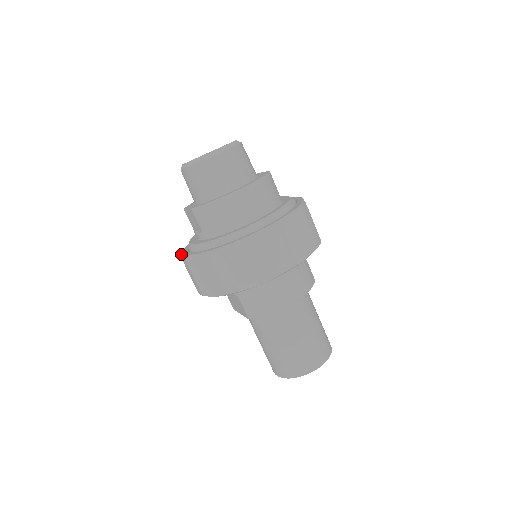
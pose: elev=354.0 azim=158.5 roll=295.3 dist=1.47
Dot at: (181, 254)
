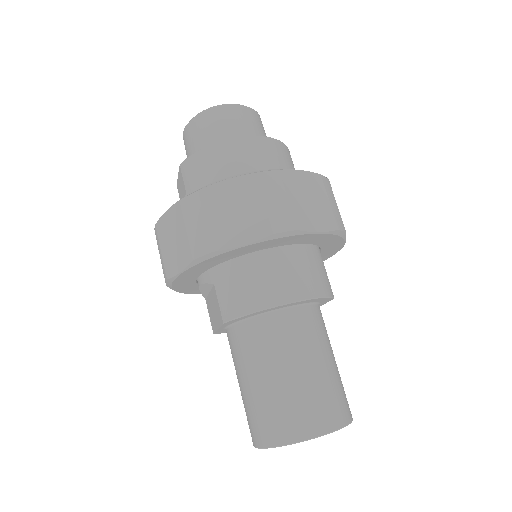
Dot at: occluded
